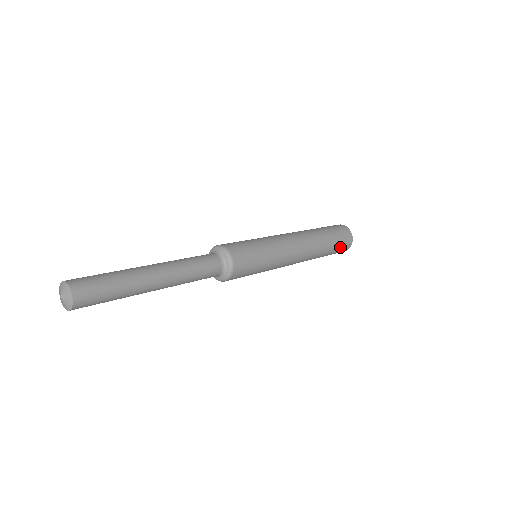
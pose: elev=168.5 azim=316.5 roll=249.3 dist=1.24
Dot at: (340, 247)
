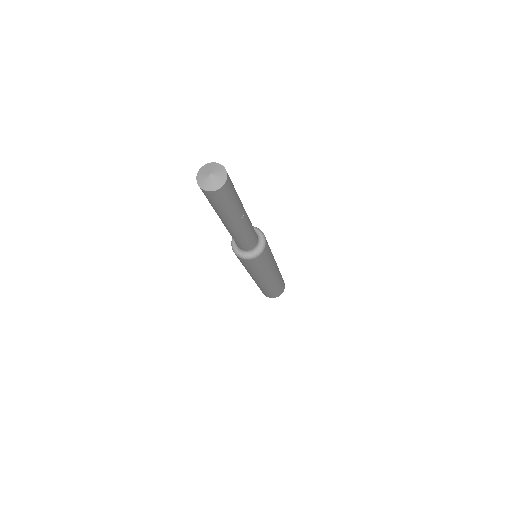
Dot at: (283, 282)
